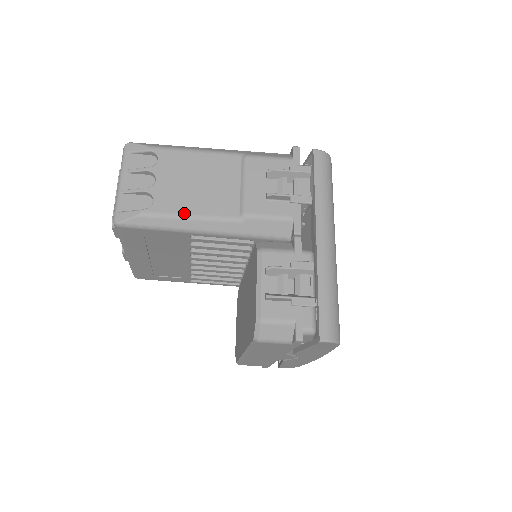
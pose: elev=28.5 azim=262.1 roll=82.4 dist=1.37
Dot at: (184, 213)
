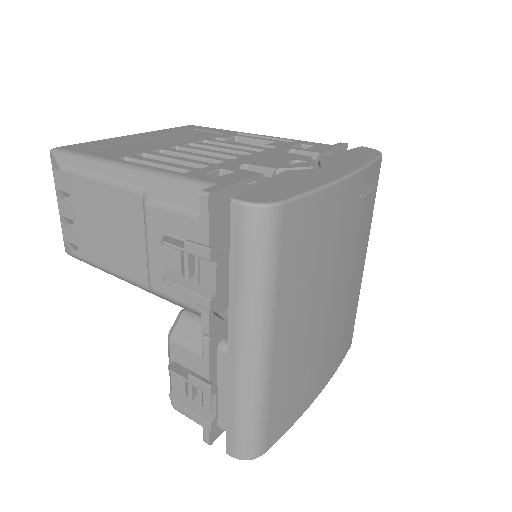
Dot at: (103, 266)
